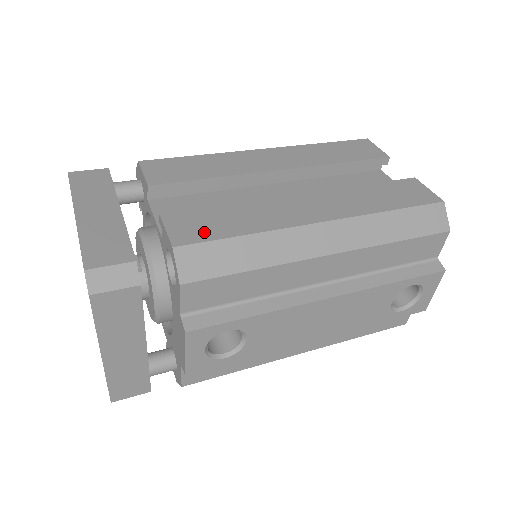
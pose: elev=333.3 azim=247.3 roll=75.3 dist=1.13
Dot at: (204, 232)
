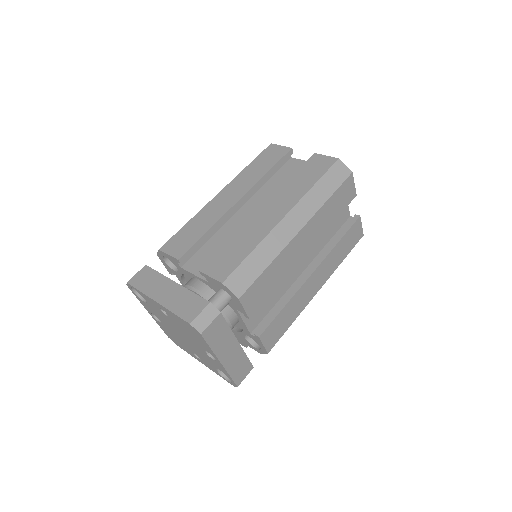
Dot at: (278, 335)
